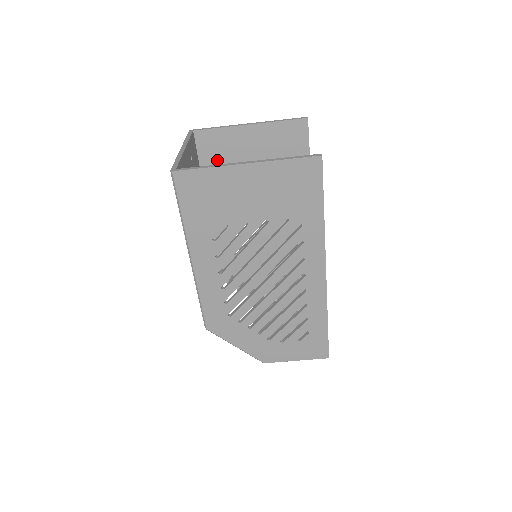
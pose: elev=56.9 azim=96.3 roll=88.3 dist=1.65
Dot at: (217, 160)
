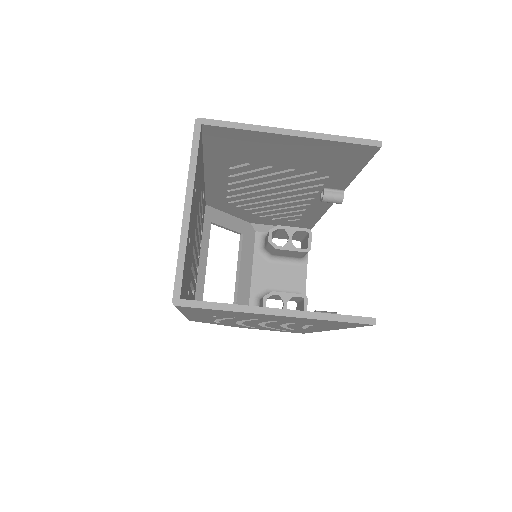
Dot at: (230, 150)
